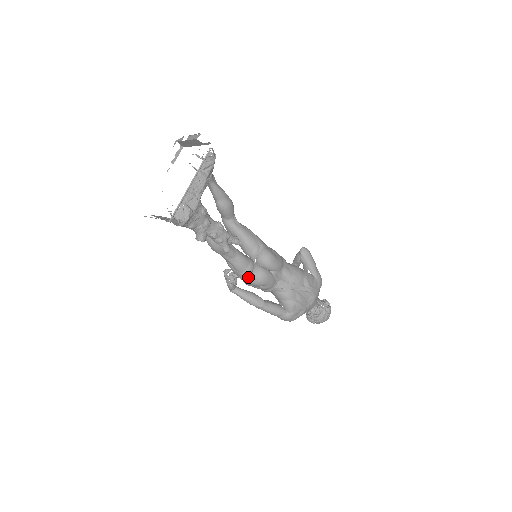
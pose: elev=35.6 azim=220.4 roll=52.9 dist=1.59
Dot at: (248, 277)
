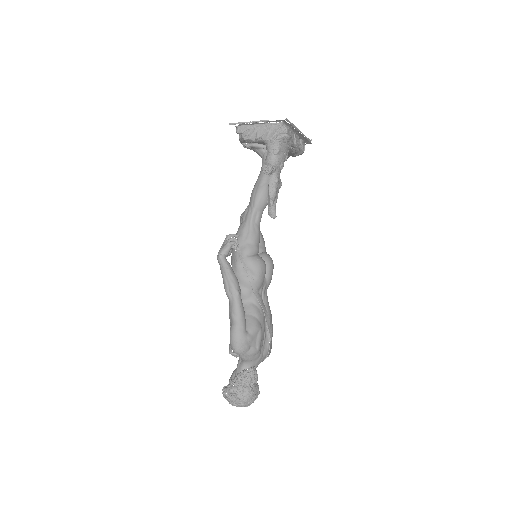
Dot at: (251, 253)
